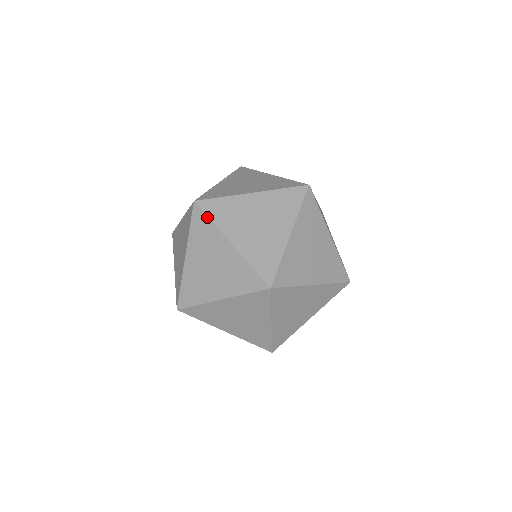
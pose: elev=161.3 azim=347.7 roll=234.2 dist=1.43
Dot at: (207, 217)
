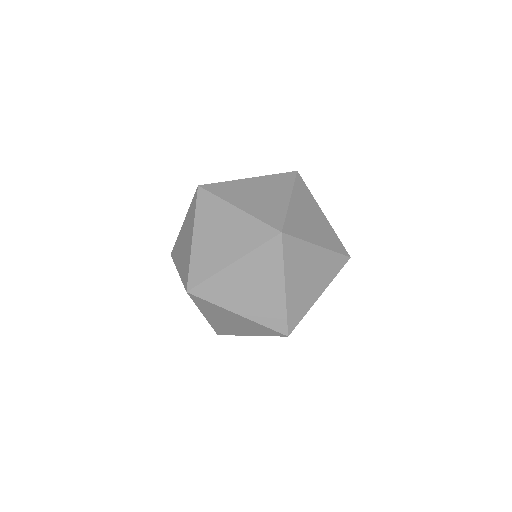
Dot at: (175, 244)
